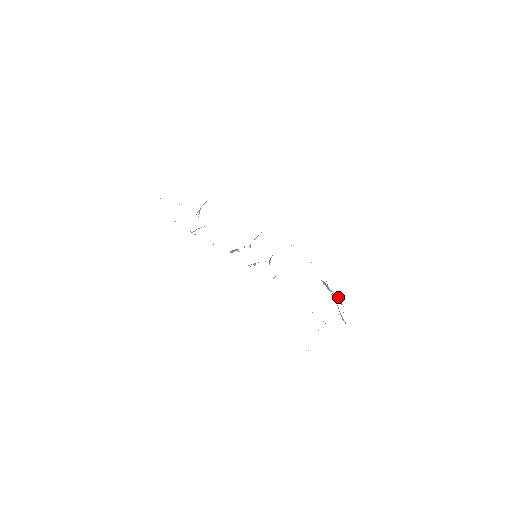
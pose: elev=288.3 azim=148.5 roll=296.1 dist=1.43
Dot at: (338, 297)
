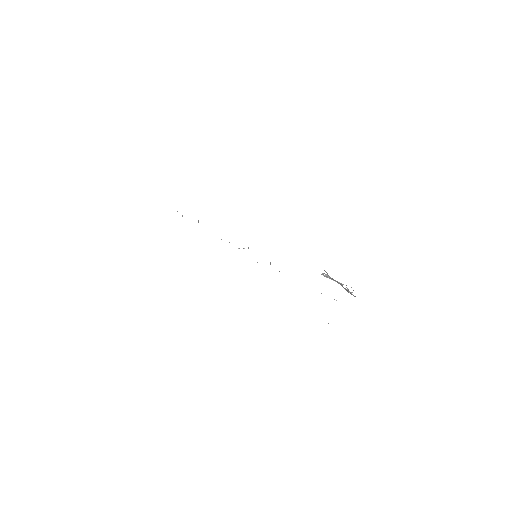
Dot at: (341, 283)
